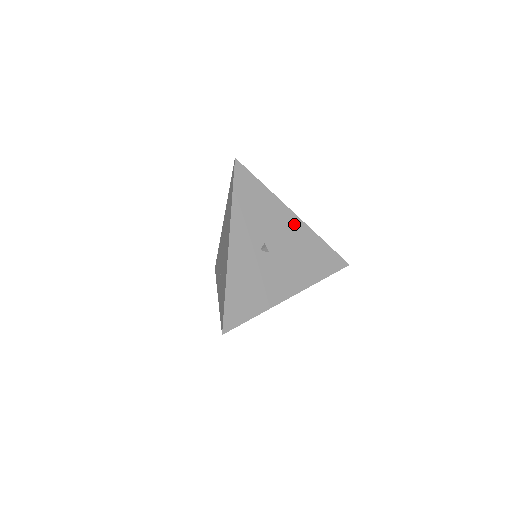
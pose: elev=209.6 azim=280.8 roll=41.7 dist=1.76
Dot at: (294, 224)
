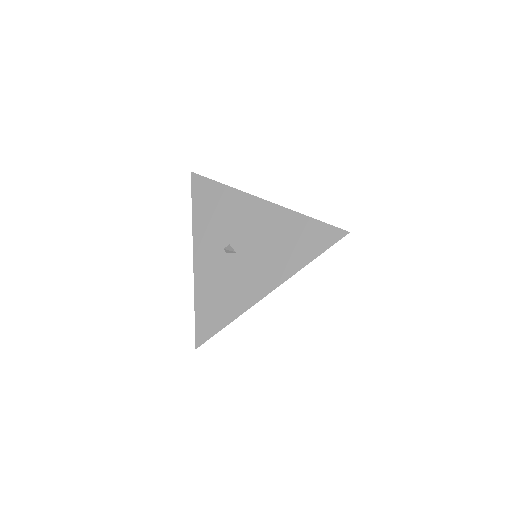
Dot at: (262, 211)
